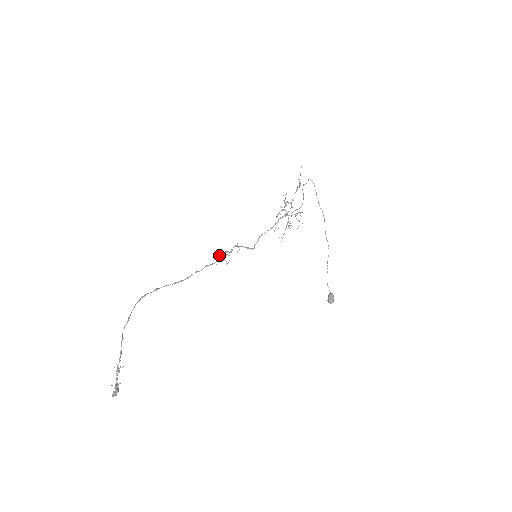
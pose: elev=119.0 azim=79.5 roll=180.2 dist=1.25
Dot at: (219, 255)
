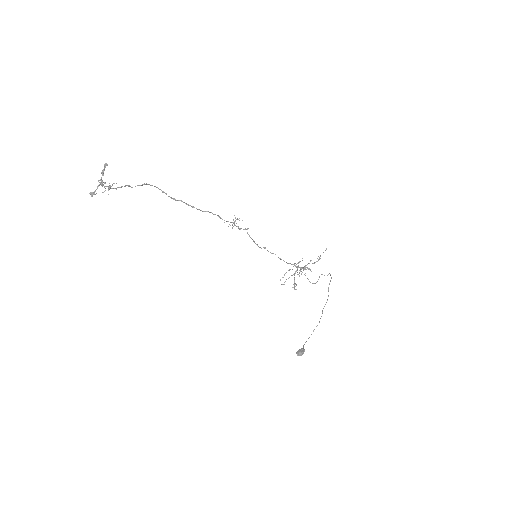
Dot at: occluded
